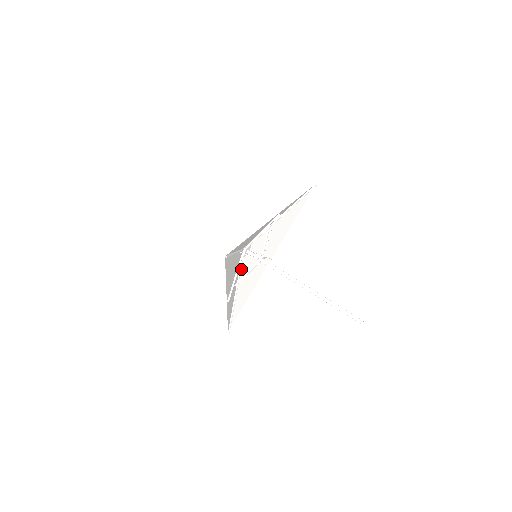
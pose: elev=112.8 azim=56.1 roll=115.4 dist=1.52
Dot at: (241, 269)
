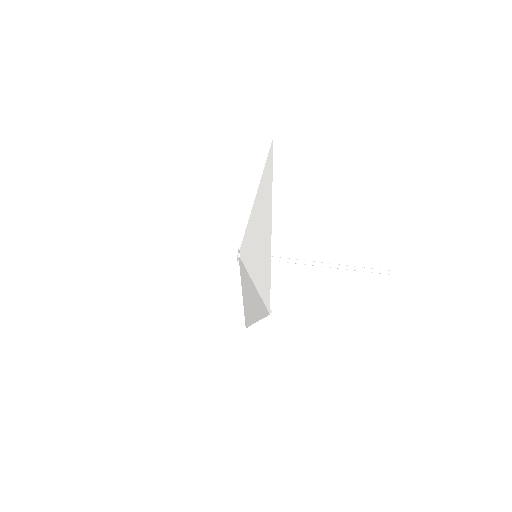
Dot at: occluded
